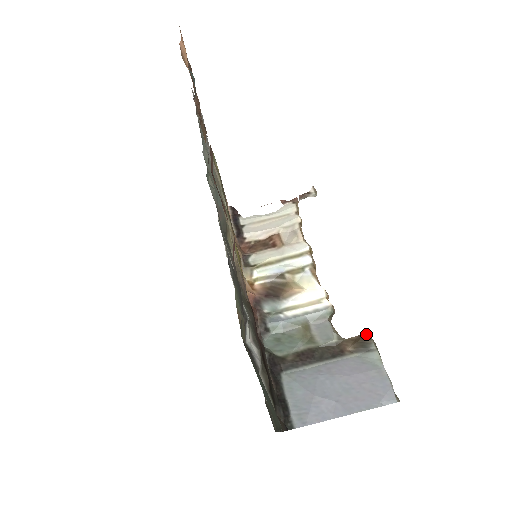
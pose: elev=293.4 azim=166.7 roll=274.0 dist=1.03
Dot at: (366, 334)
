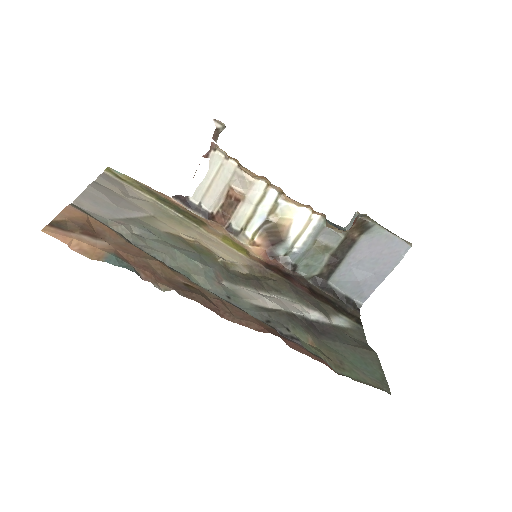
Dot at: (360, 219)
